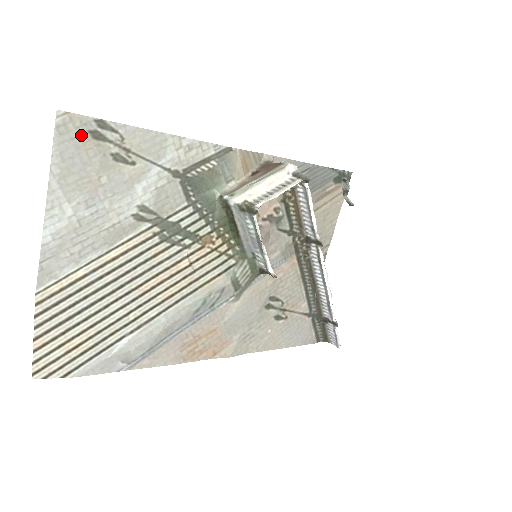
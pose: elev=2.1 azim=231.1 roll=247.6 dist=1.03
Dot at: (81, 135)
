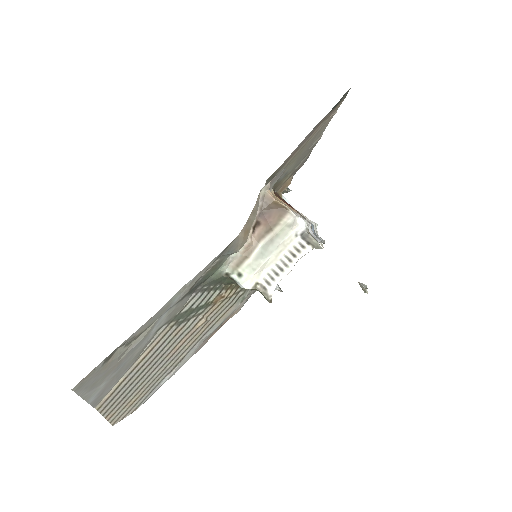
Dot at: (97, 371)
